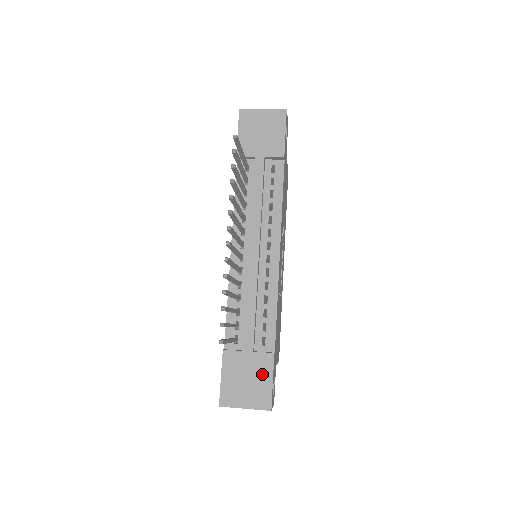
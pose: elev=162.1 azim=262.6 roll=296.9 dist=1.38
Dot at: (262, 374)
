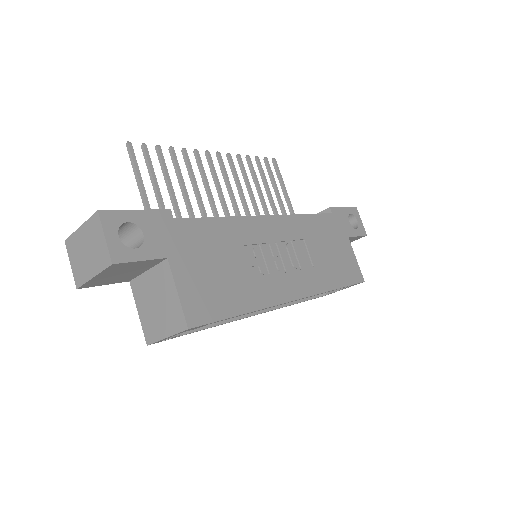
Dot at: occluded
